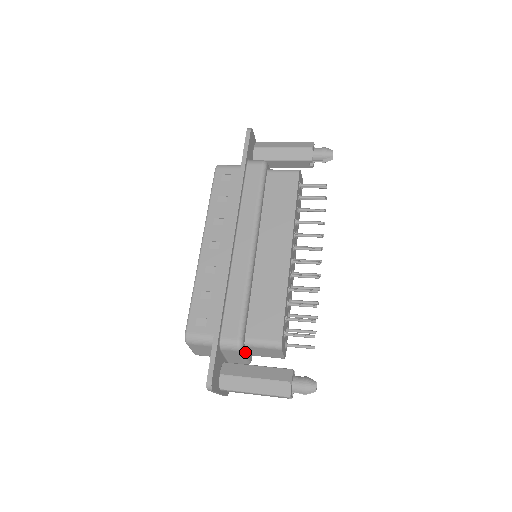
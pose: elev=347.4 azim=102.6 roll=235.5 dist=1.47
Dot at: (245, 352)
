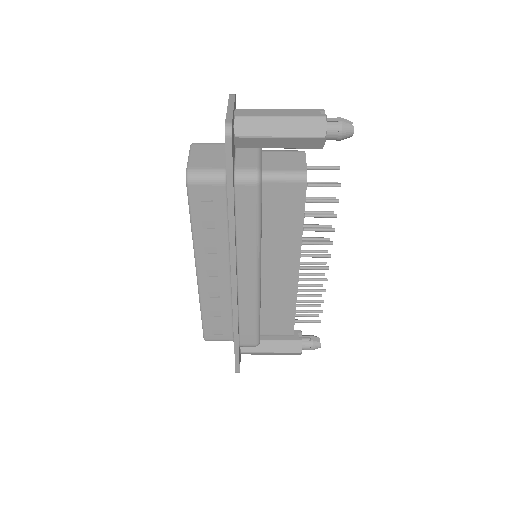
Dot at: occluded
